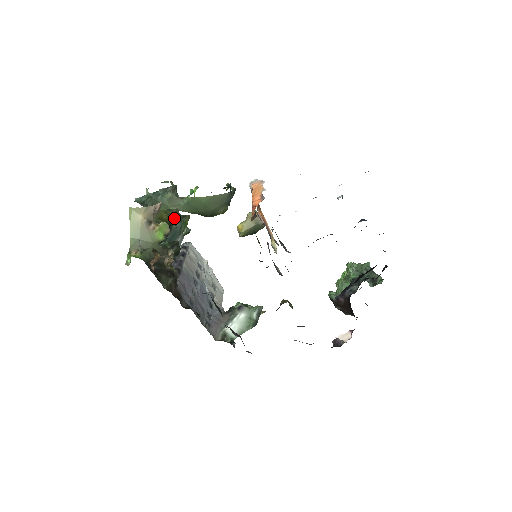
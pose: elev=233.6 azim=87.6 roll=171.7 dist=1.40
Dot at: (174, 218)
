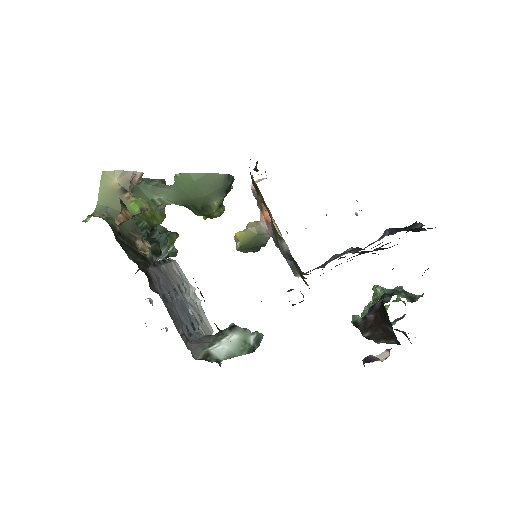
Dot at: (158, 221)
